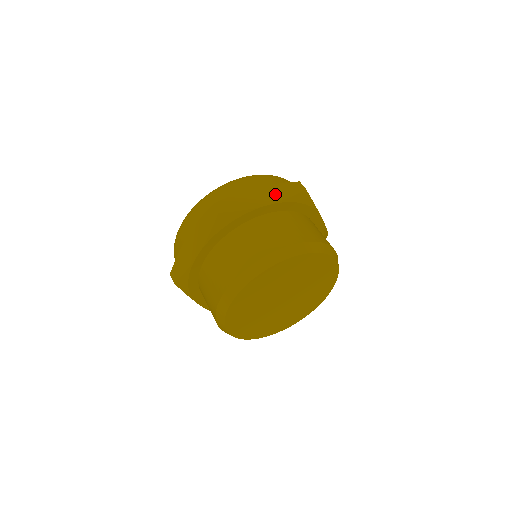
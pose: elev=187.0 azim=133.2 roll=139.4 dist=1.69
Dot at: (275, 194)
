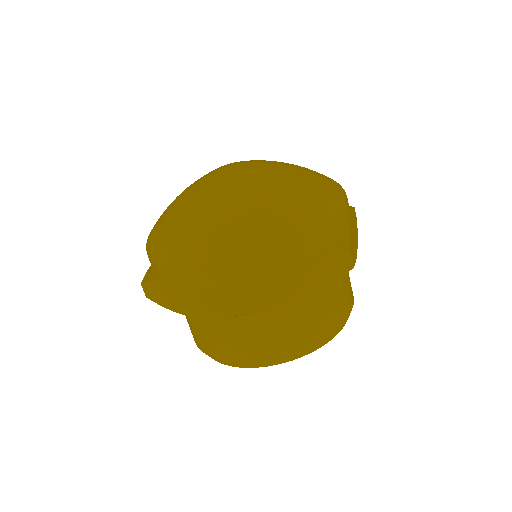
Dot at: (309, 279)
